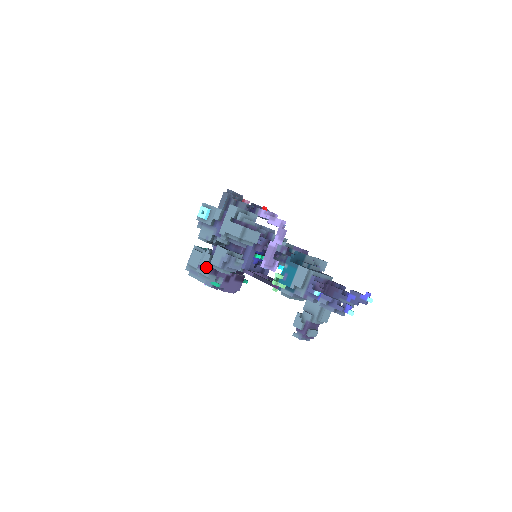
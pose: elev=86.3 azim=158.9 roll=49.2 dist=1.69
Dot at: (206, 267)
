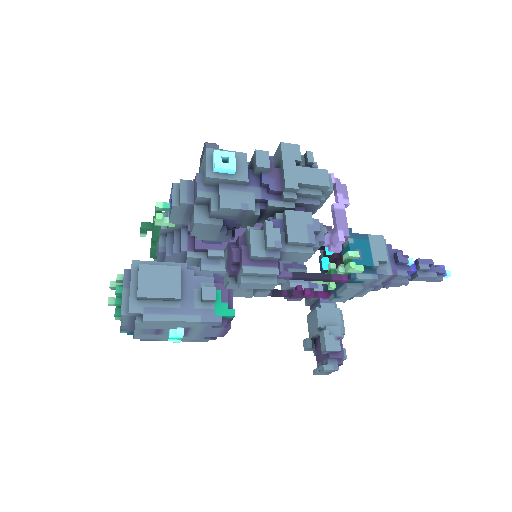
Dot at: (274, 254)
